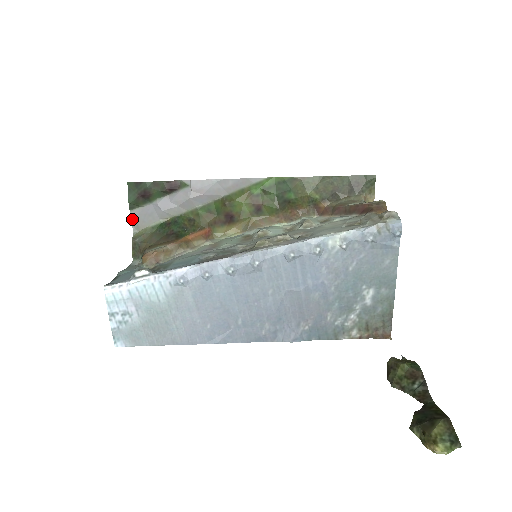
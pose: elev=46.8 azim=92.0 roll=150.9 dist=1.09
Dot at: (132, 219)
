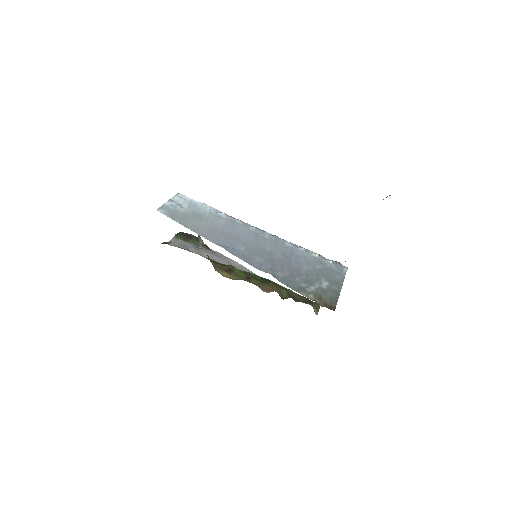
Dot at: (171, 240)
